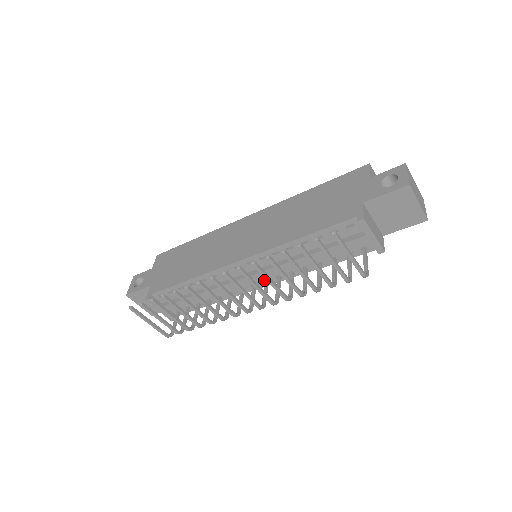
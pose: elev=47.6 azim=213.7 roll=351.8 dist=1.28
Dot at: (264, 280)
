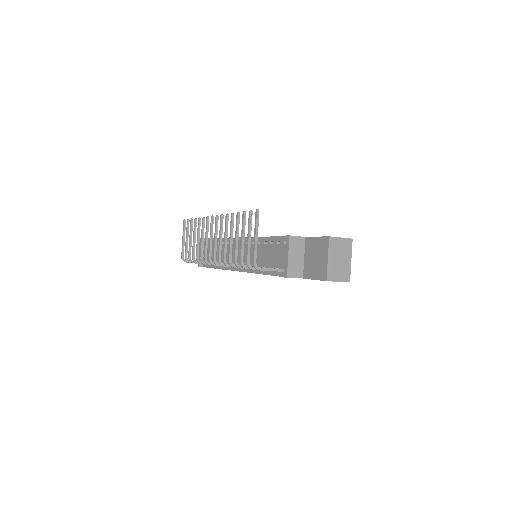
Dot at: occluded
